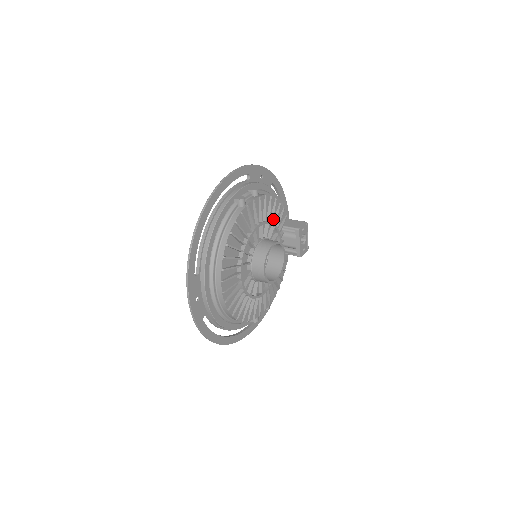
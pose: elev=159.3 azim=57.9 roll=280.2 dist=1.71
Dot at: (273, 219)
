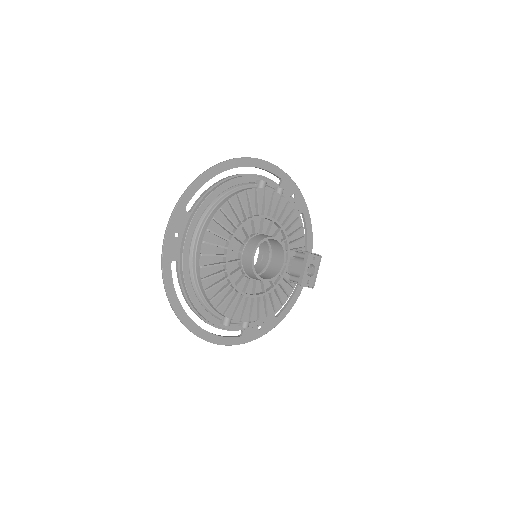
Dot at: (287, 230)
